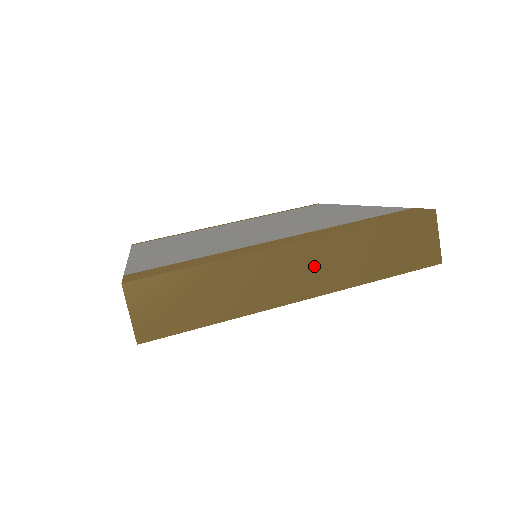
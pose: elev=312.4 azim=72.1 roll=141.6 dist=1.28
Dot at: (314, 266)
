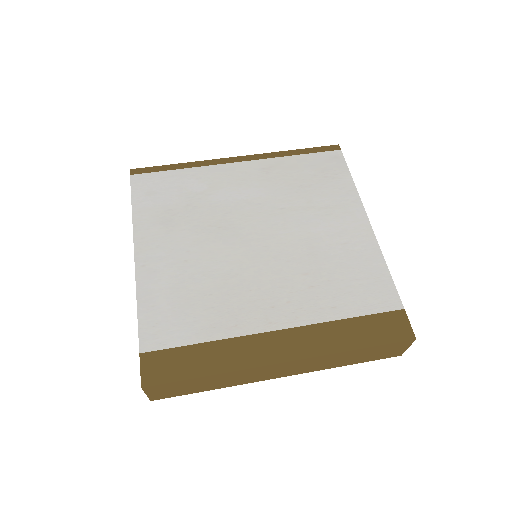
Dot at: (298, 367)
